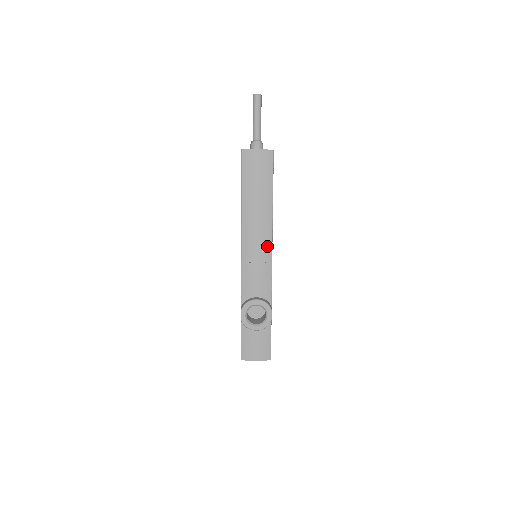
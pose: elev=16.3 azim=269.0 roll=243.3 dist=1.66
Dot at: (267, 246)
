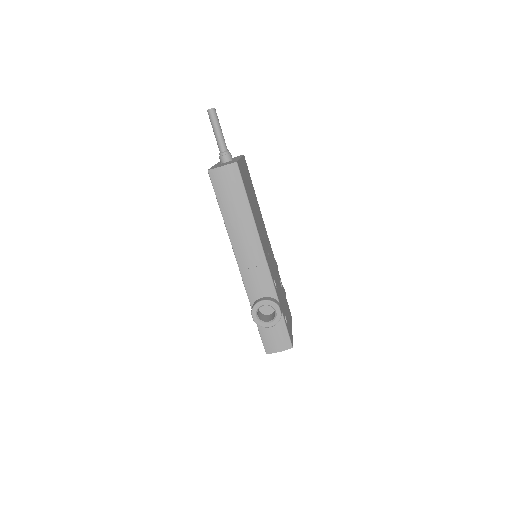
Dot at: (258, 250)
